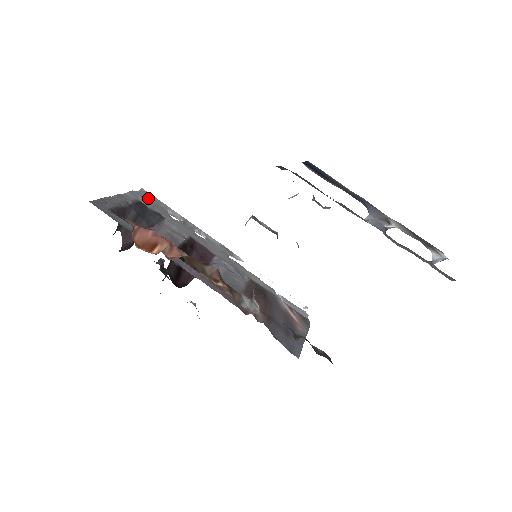
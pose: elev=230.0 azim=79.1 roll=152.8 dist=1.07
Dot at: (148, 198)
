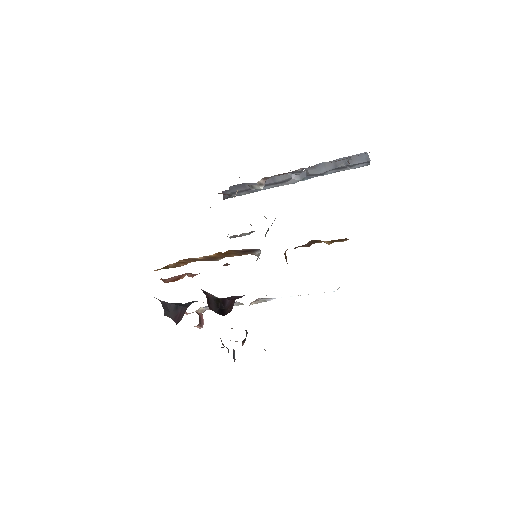
Dot at: occluded
